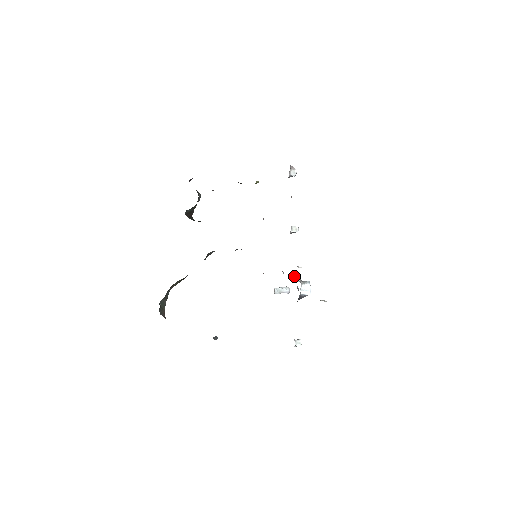
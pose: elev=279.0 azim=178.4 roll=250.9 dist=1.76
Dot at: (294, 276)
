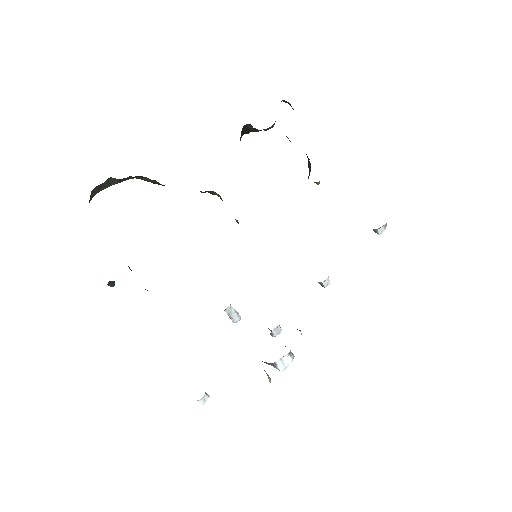
Dot at: (277, 327)
